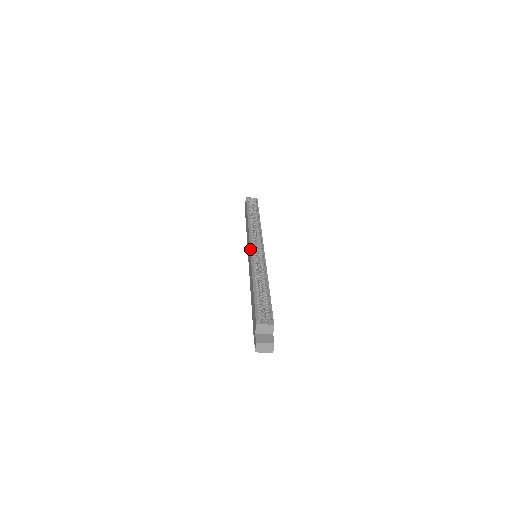
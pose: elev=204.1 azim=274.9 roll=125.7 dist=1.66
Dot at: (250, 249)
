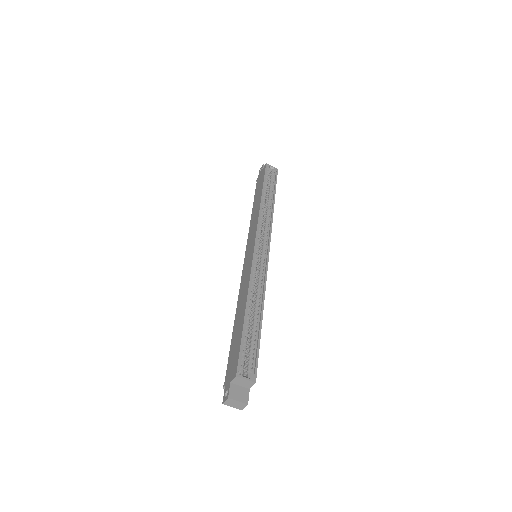
Dot at: (254, 250)
